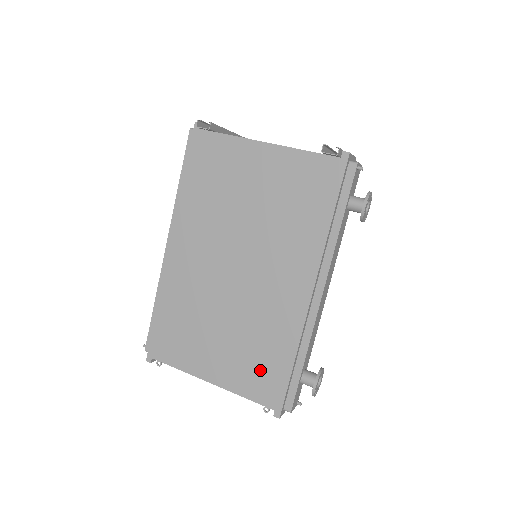
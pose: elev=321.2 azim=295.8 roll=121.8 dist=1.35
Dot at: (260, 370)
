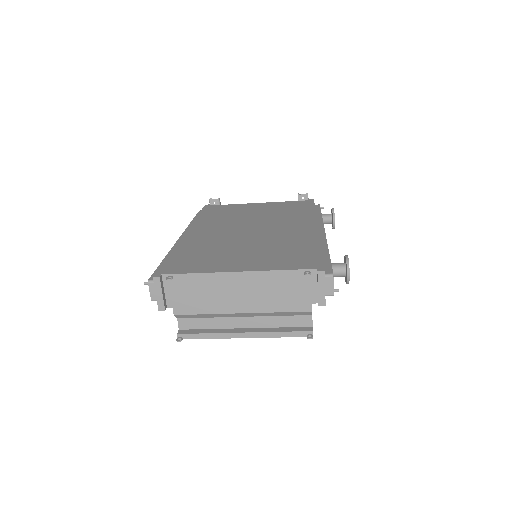
Dot at: (291, 256)
